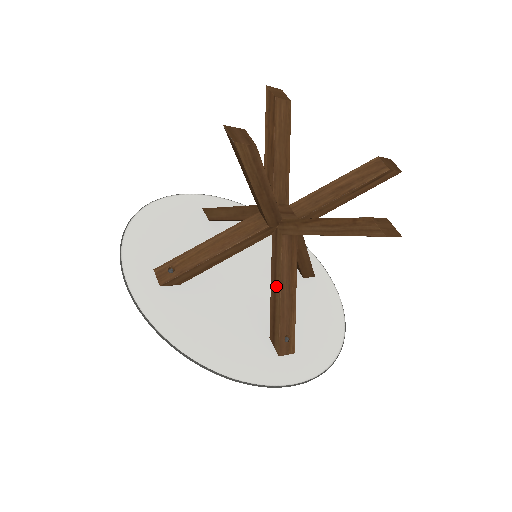
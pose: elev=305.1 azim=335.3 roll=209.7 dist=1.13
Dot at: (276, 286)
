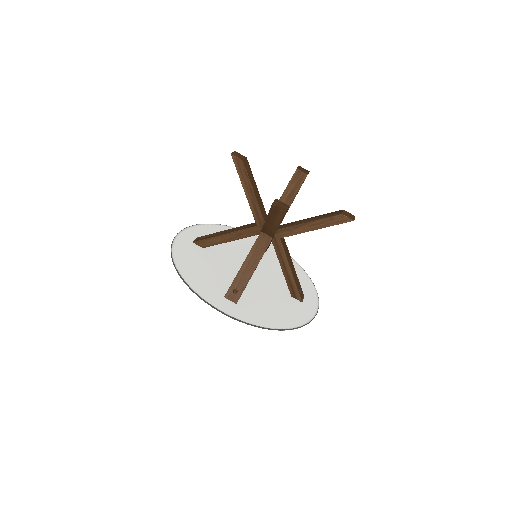
Dot at: (286, 267)
